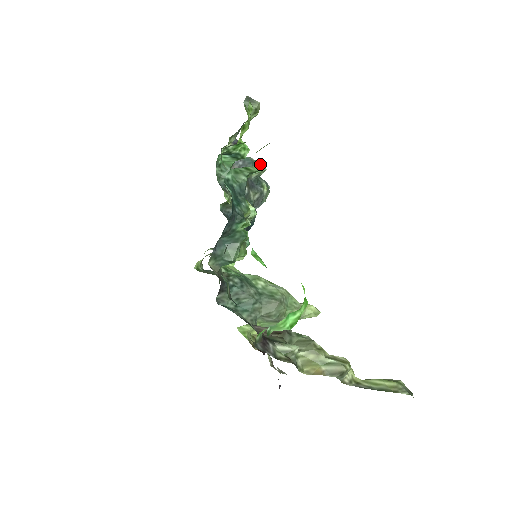
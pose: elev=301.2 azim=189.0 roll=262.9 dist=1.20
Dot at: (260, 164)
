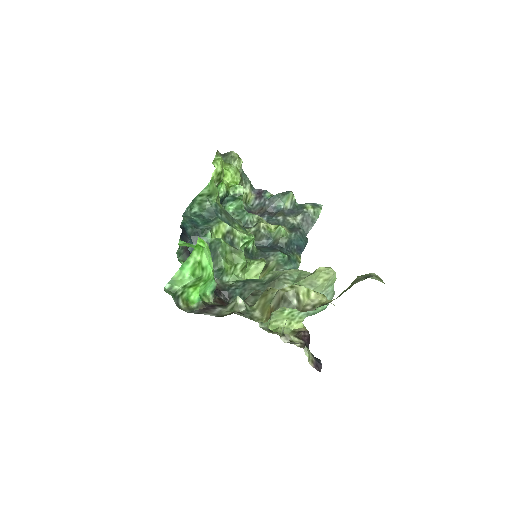
Dot at: (286, 192)
